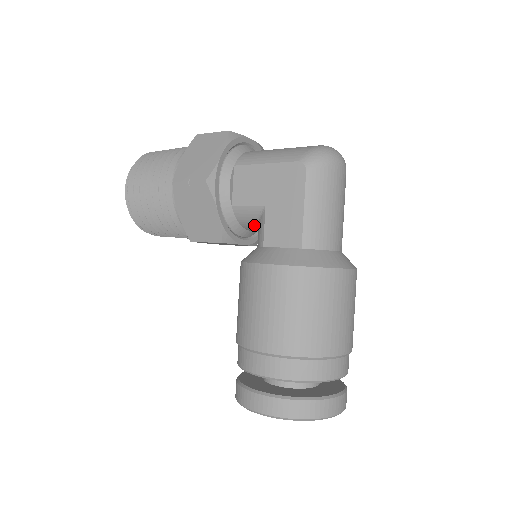
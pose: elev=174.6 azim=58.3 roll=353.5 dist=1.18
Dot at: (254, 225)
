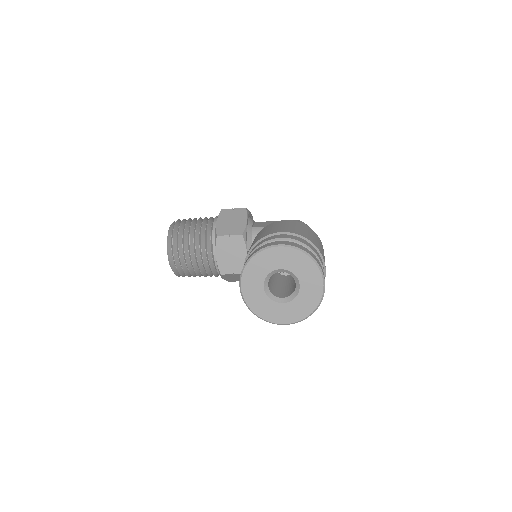
Dot at: occluded
